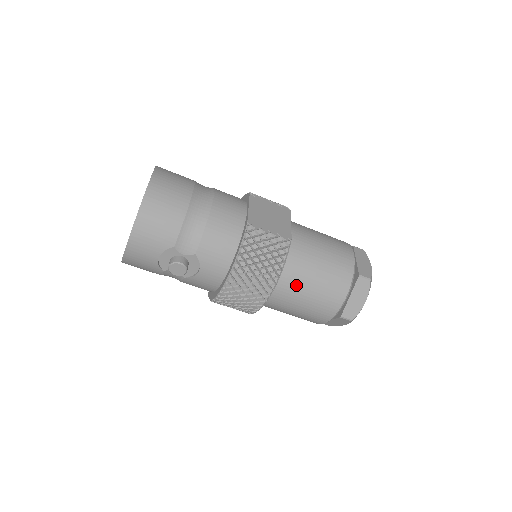
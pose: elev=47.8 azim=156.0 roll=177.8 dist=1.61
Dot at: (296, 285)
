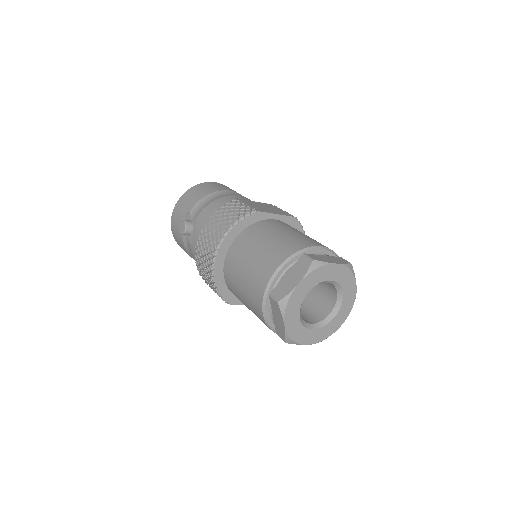
Dot at: (244, 250)
